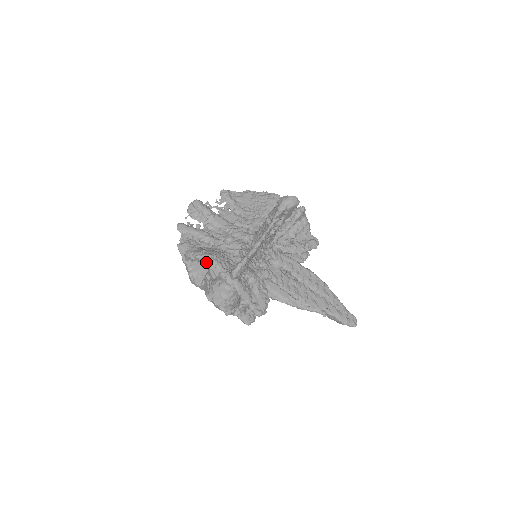
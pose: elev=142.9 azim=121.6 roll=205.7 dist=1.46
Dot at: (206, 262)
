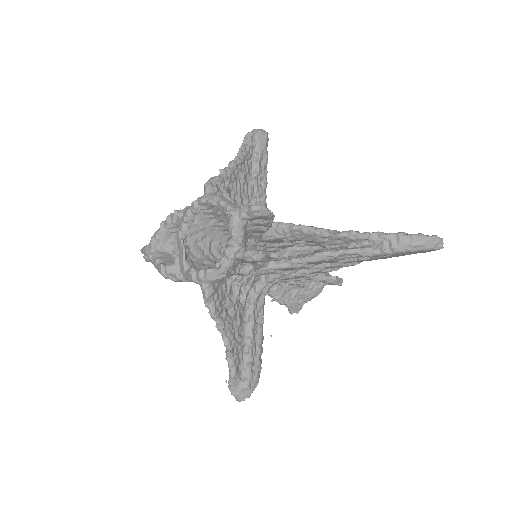
Dot at: (173, 213)
